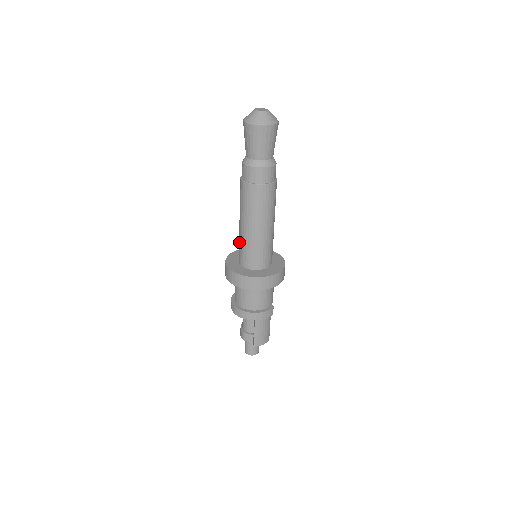
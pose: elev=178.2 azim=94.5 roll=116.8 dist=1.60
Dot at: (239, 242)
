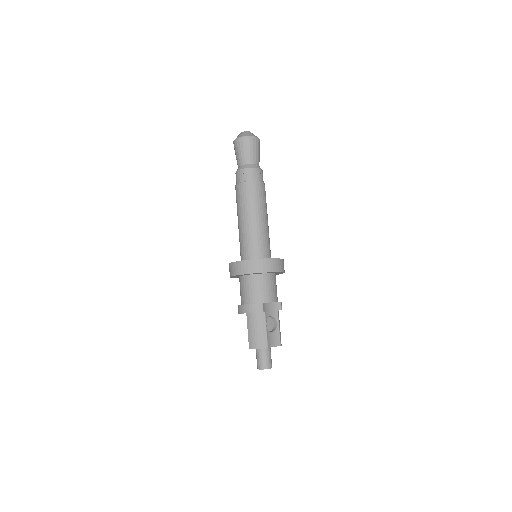
Dot at: occluded
